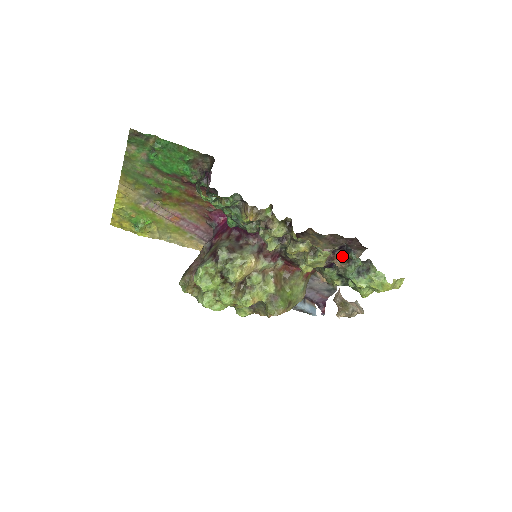
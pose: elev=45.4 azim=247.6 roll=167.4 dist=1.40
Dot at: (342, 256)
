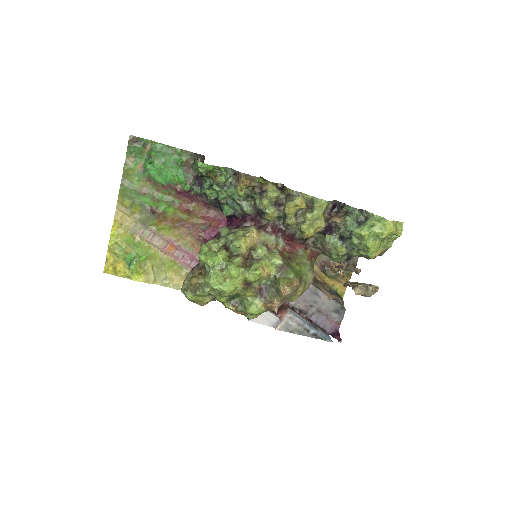
Dot at: (338, 213)
